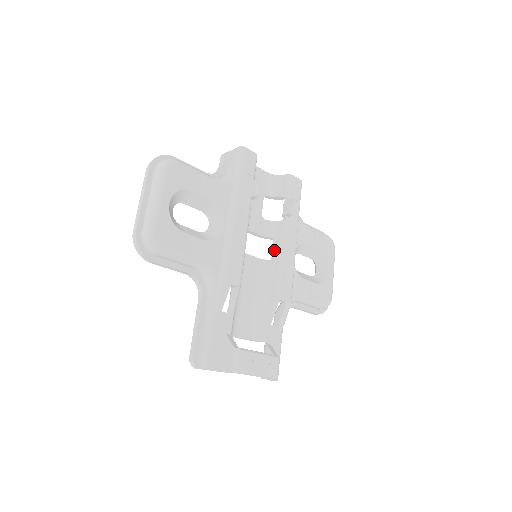
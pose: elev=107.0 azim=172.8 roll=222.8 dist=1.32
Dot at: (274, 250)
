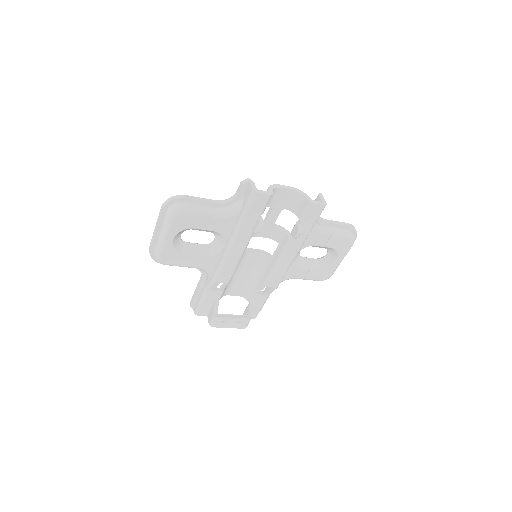
Dot at: (275, 253)
